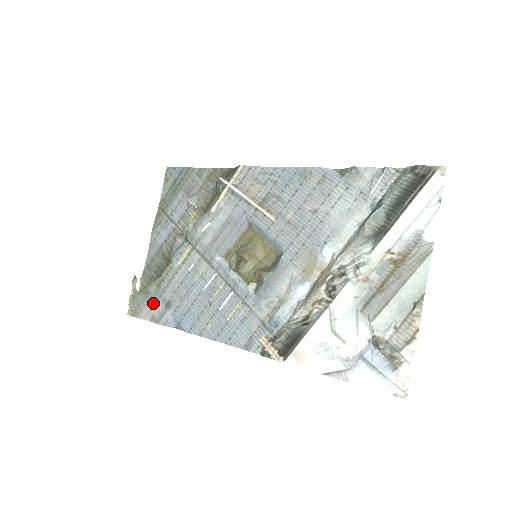
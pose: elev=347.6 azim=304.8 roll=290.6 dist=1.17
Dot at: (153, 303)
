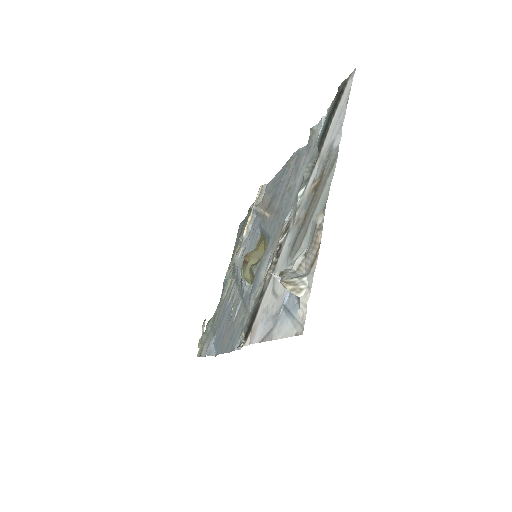
Dot at: (209, 339)
